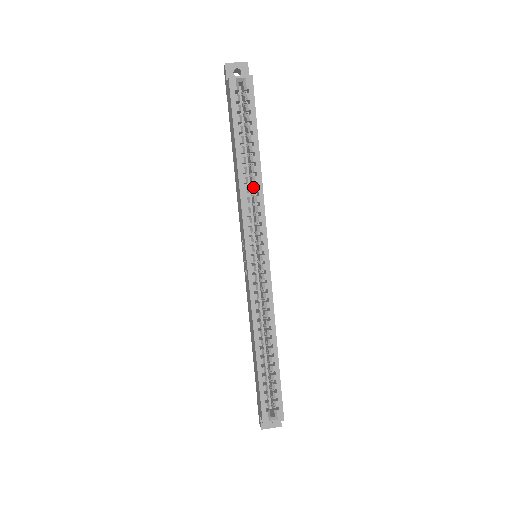
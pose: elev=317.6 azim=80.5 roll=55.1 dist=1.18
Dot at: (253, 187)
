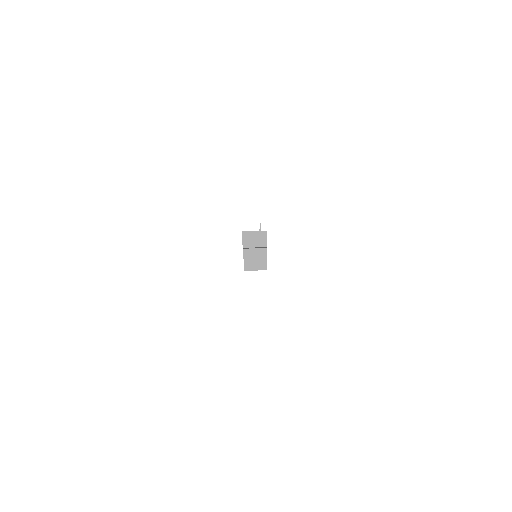
Dot at: occluded
